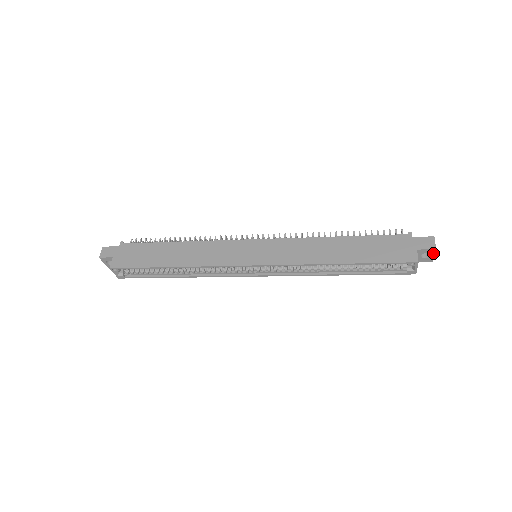
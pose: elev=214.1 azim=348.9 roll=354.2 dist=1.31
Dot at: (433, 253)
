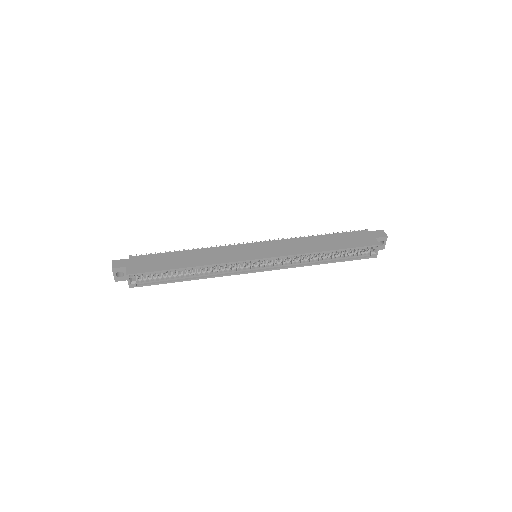
Dot at: (385, 241)
